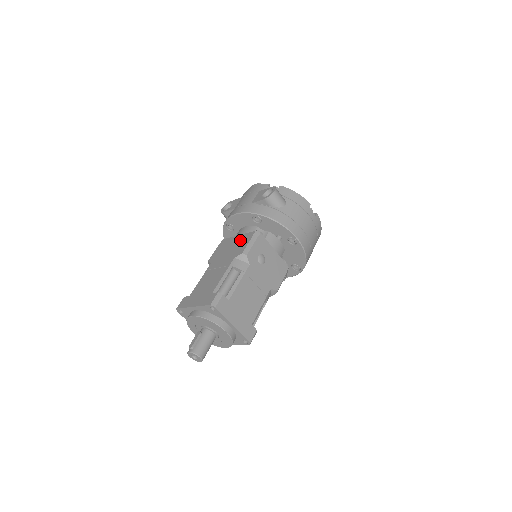
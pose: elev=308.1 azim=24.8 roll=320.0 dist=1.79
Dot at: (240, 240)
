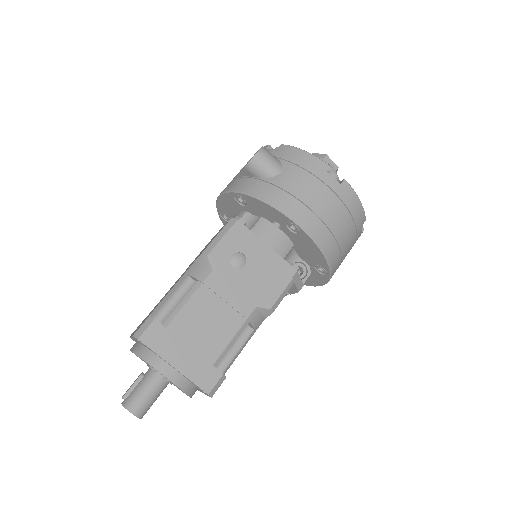
Dot at: occluded
